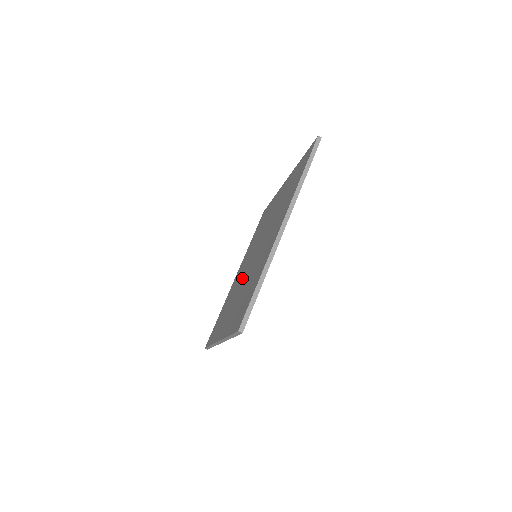
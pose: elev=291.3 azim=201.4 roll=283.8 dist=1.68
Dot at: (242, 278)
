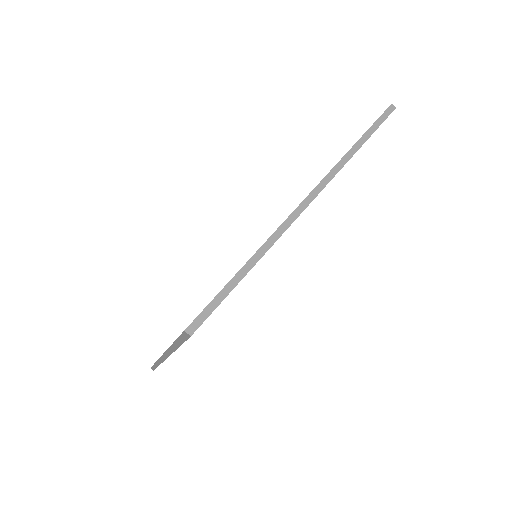
Dot at: occluded
